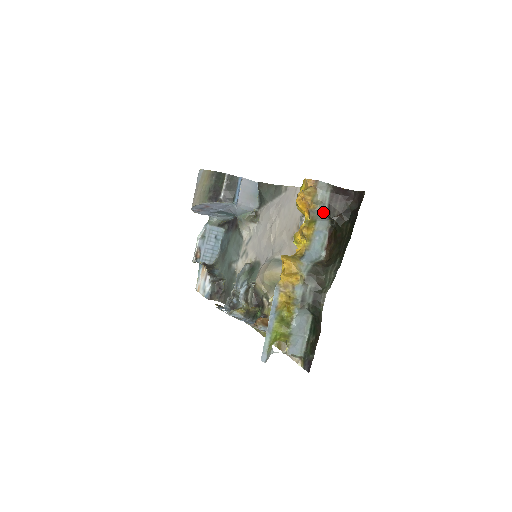
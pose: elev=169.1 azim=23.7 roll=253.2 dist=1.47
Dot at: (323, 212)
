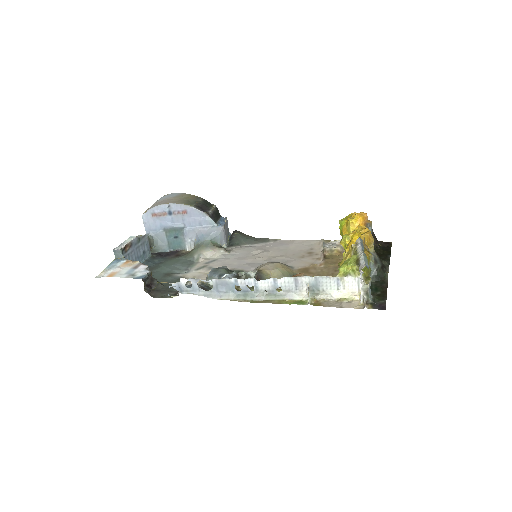
Dot at: occluded
